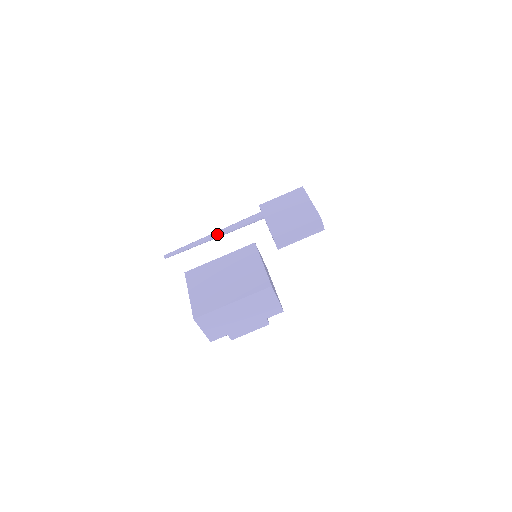
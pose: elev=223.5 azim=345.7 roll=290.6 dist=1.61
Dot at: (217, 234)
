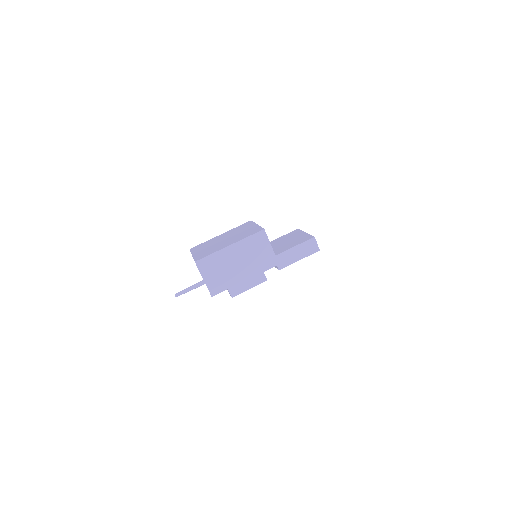
Dot at: occluded
